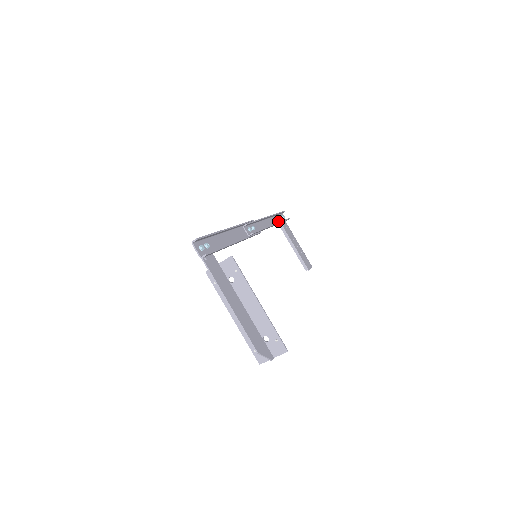
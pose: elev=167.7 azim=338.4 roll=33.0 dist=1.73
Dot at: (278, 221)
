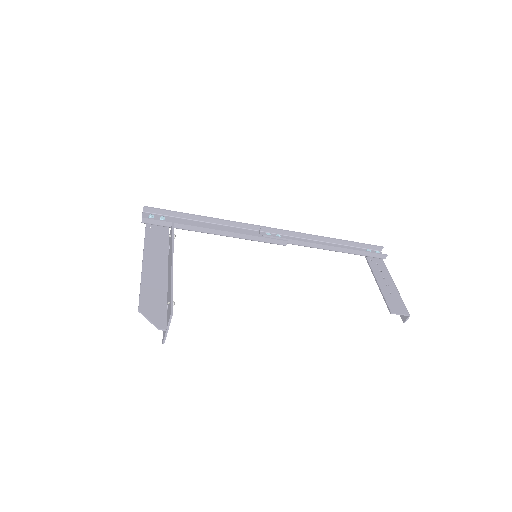
Dot at: occluded
